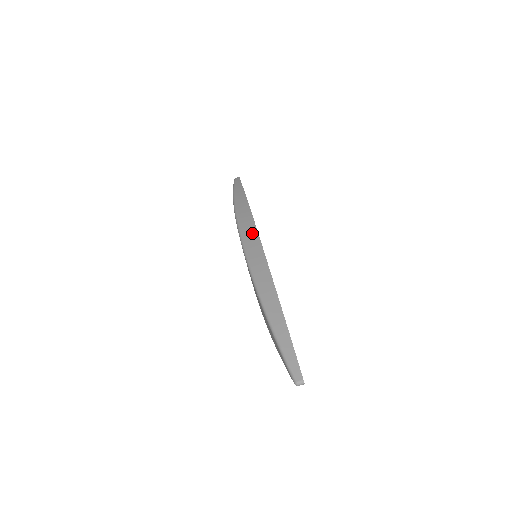
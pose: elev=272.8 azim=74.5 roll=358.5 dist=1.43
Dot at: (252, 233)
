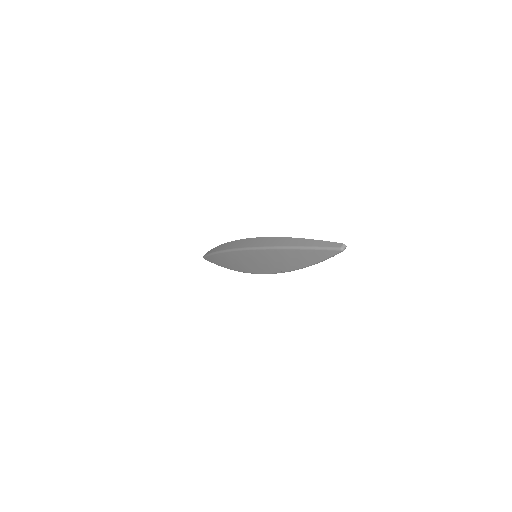
Dot at: (242, 242)
